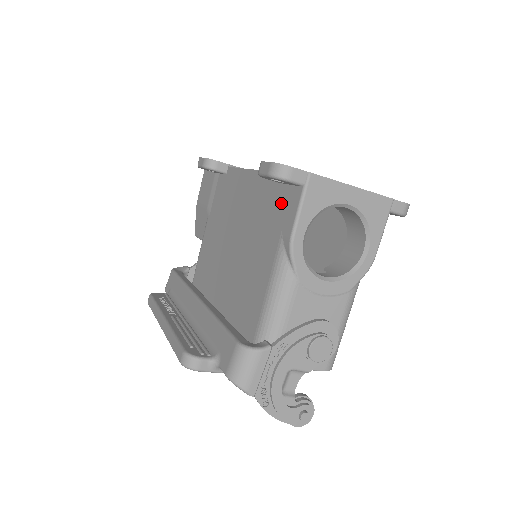
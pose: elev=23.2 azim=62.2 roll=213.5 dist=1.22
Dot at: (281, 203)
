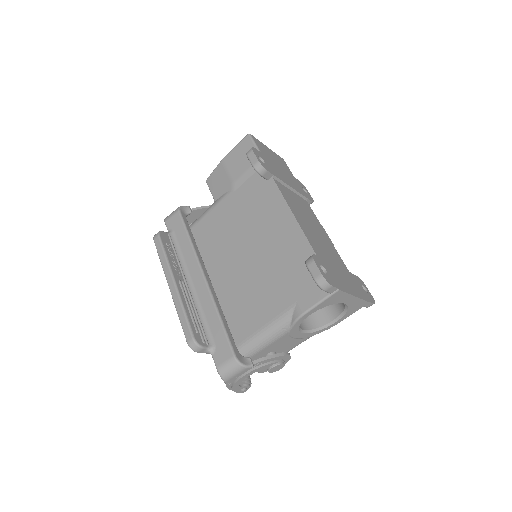
Dot at: (307, 281)
